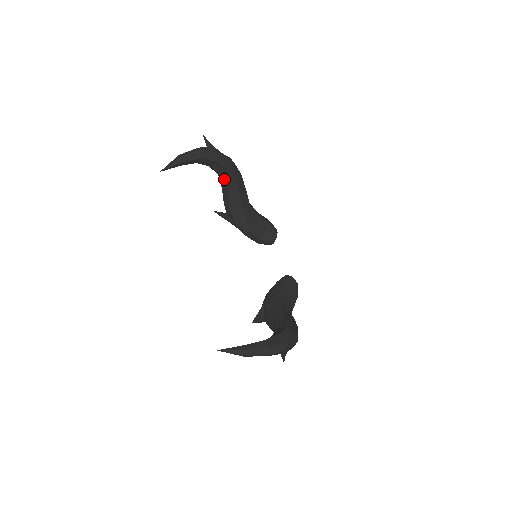
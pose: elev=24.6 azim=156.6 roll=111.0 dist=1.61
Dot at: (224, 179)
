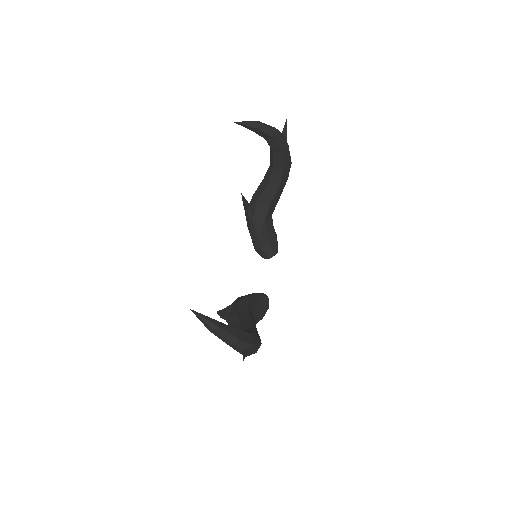
Dot at: (273, 171)
